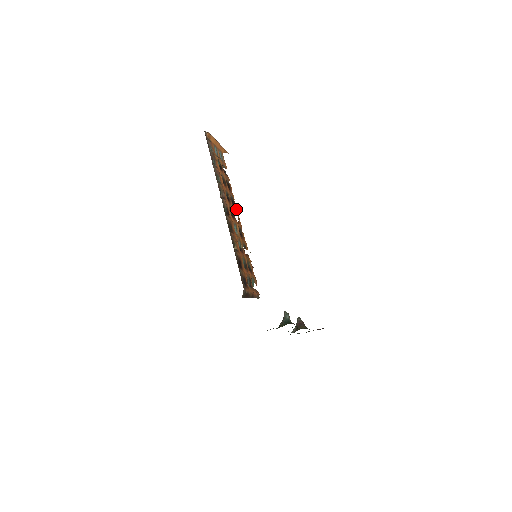
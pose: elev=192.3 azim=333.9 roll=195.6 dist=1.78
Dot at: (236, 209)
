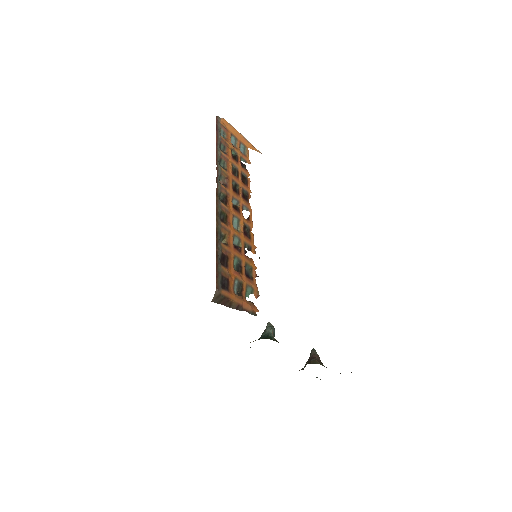
Dot at: (249, 206)
